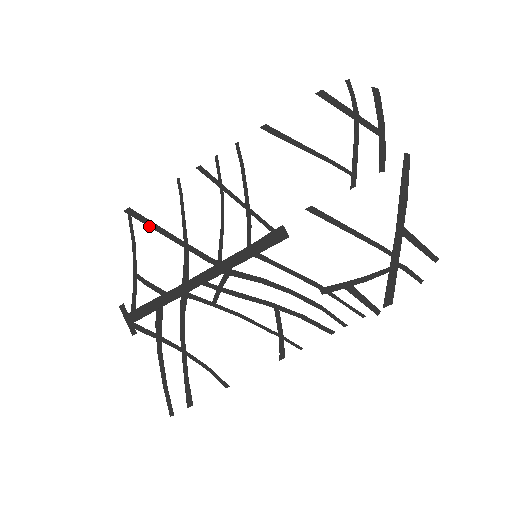
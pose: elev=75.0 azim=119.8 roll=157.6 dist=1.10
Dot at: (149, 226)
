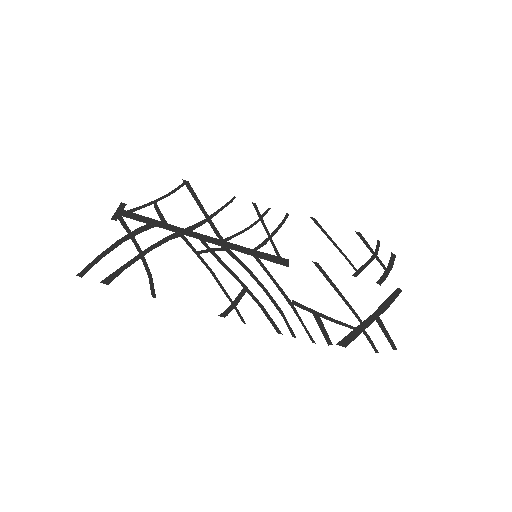
Dot at: (192, 195)
